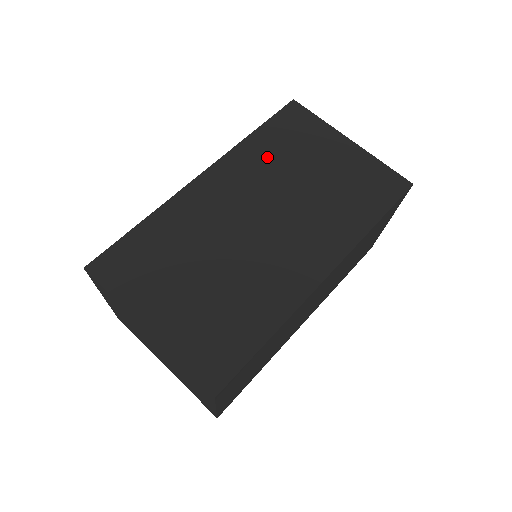
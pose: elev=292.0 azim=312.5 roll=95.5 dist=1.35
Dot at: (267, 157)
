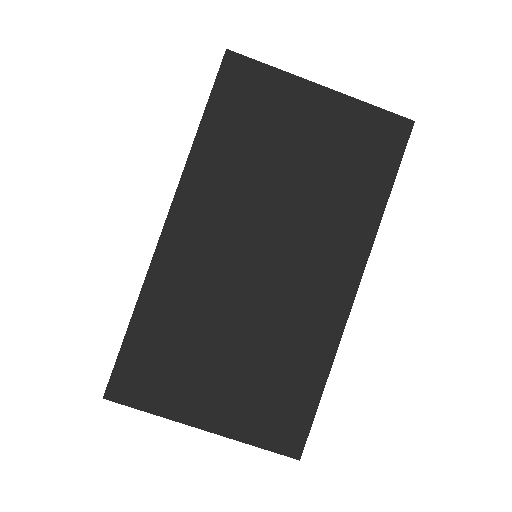
Dot at: (232, 160)
